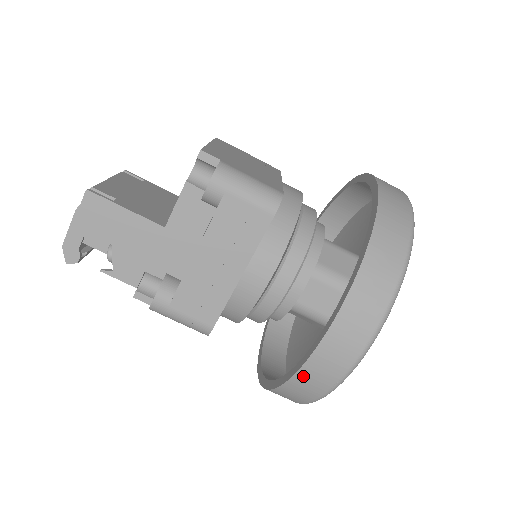
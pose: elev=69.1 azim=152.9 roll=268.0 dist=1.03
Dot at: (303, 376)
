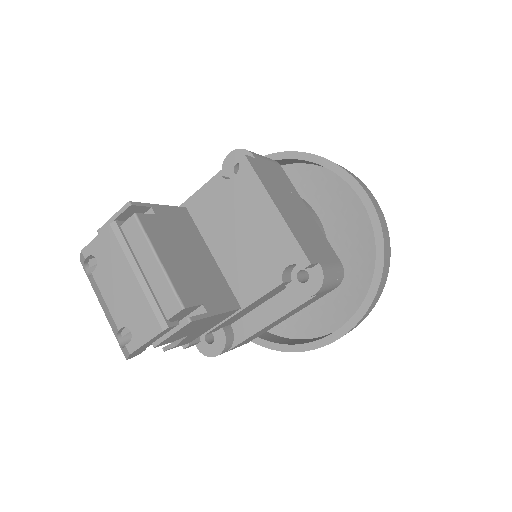
Dot at: (304, 350)
